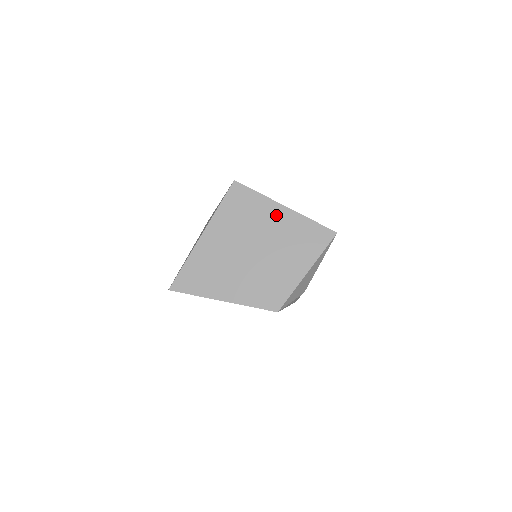
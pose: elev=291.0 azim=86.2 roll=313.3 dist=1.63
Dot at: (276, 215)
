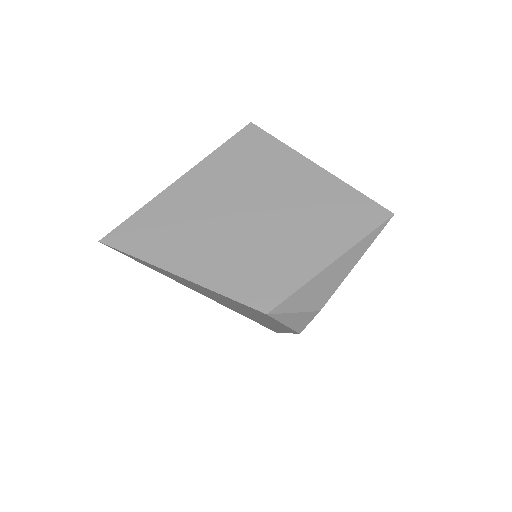
Dot at: (300, 173)
